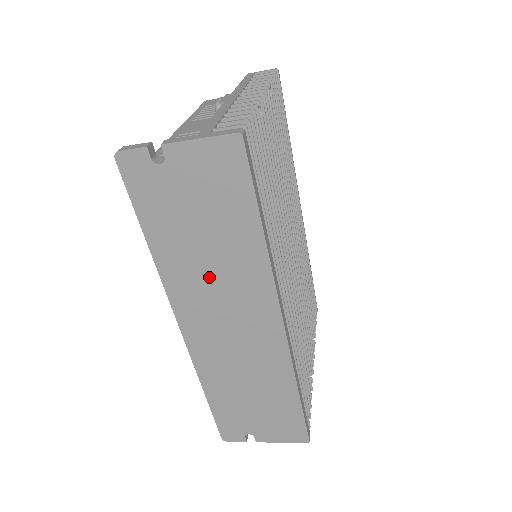
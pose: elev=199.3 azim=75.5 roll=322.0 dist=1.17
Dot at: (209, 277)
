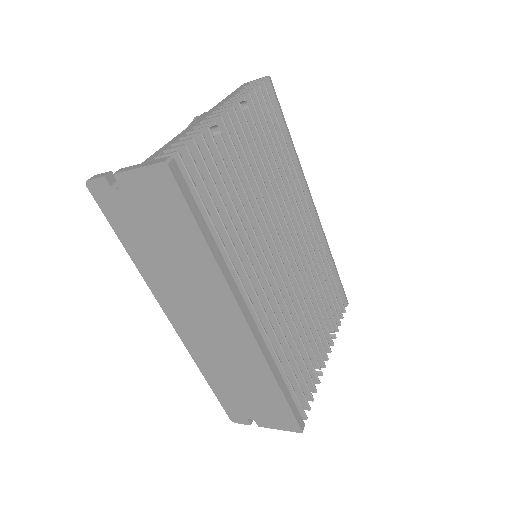
Dot at: (179, 281)
